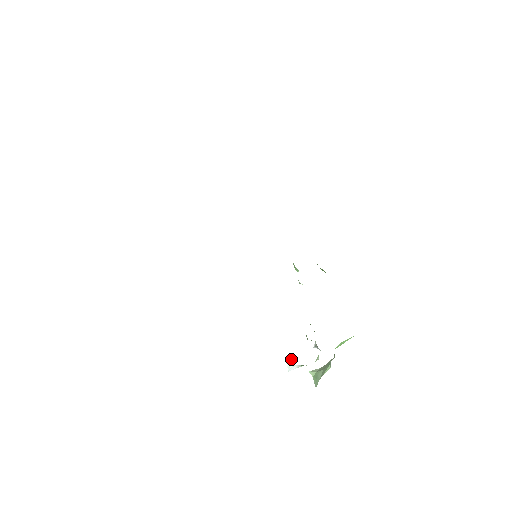
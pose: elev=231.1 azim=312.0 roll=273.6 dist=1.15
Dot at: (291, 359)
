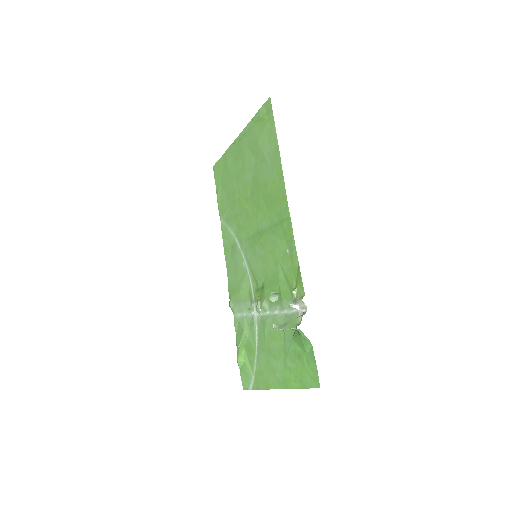
Dot at: (276, 294)
